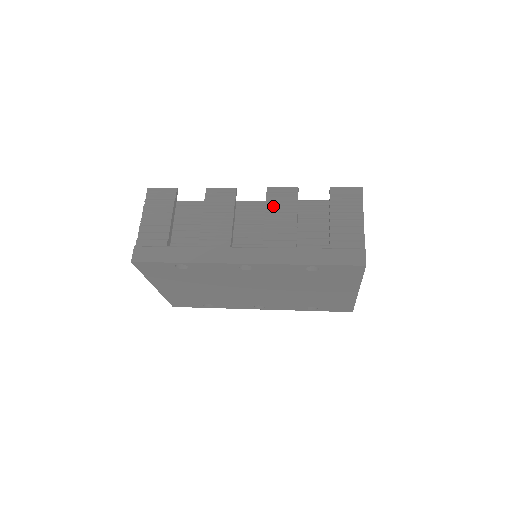
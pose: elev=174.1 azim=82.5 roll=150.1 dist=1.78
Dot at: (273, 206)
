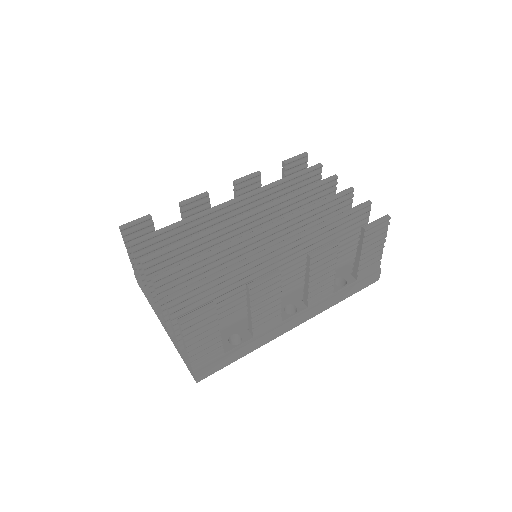
Dot at: (317, 272)
